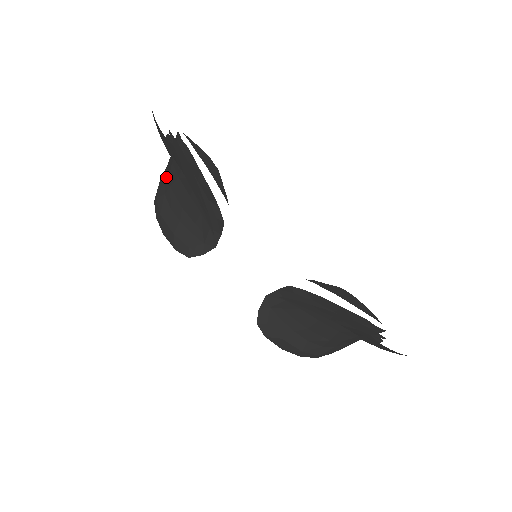
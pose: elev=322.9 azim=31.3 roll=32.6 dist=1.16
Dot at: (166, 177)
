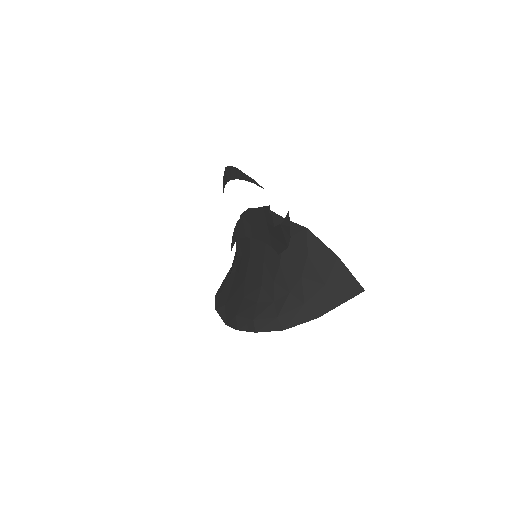
Dot at: occluded
